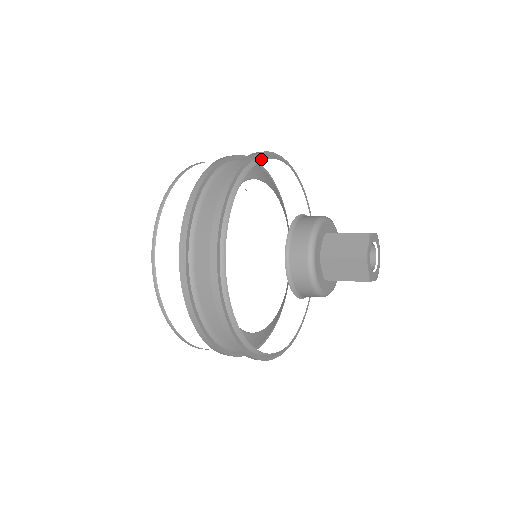
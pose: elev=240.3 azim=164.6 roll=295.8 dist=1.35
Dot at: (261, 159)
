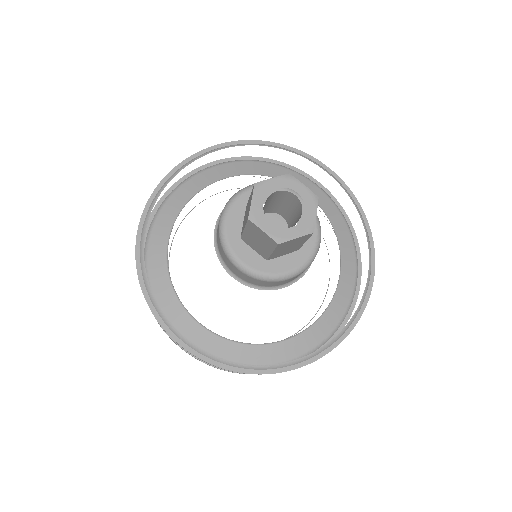
Dot at: (295, 152)
